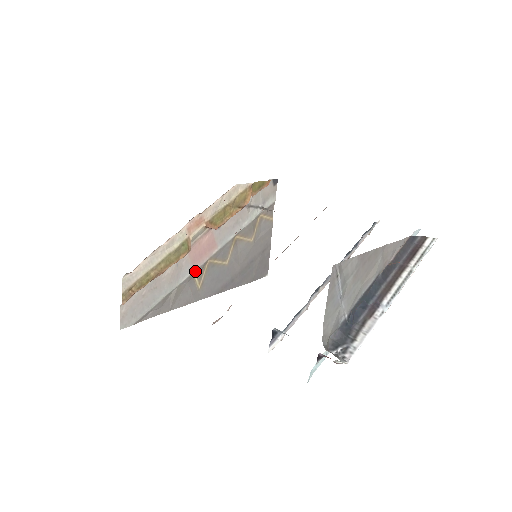
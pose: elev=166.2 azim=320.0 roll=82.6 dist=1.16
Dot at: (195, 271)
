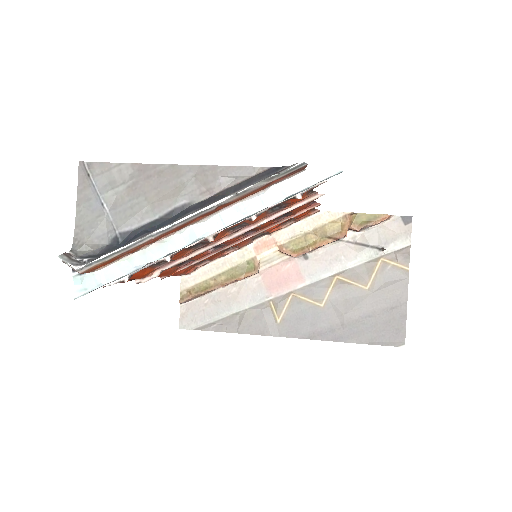
Dot at: (272, 300)
